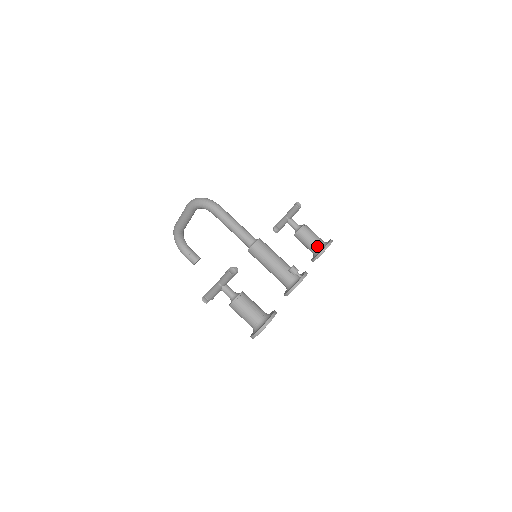
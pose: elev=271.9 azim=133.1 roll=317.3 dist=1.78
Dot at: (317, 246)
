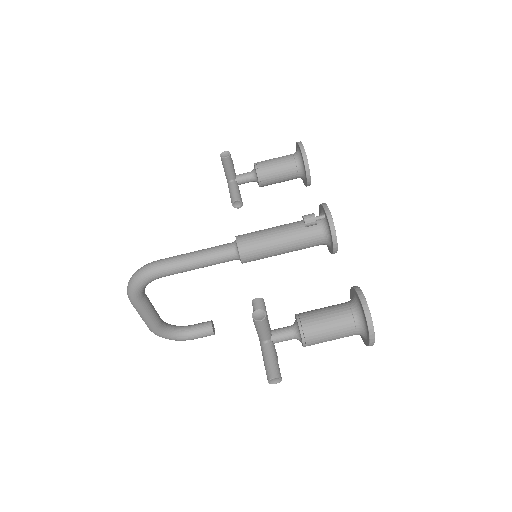
Dot at: (294, 166)
